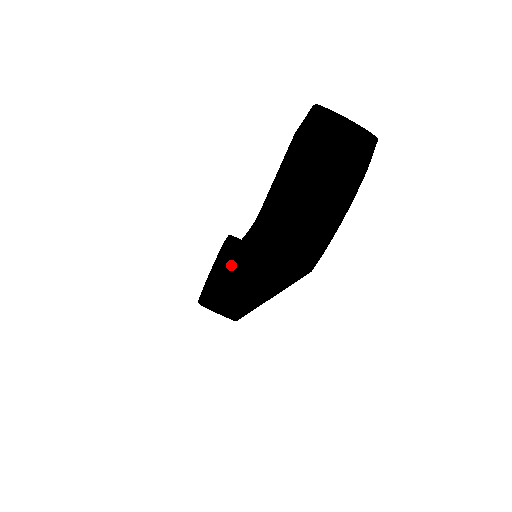
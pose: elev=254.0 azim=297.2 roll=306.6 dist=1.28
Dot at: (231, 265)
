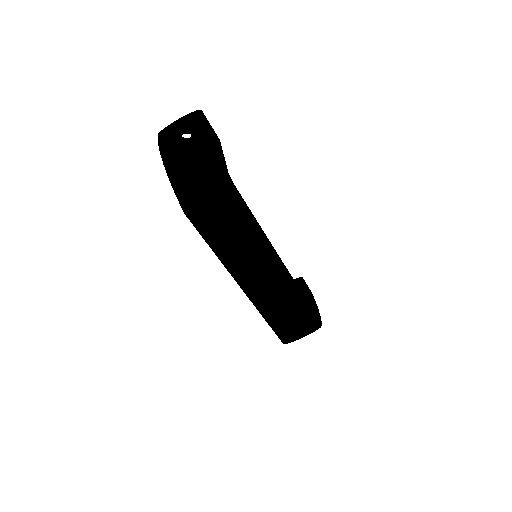
Dot at: (217, 254)
